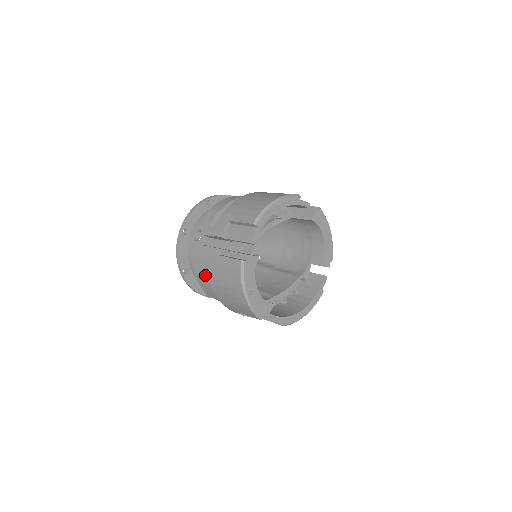
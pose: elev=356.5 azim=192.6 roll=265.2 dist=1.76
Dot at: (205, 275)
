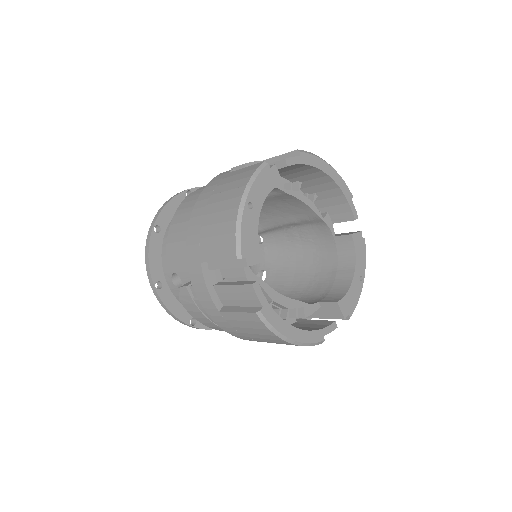
Dot at: (189, 211)
